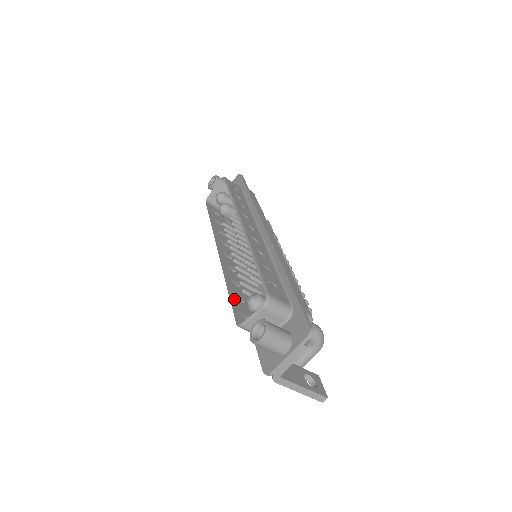
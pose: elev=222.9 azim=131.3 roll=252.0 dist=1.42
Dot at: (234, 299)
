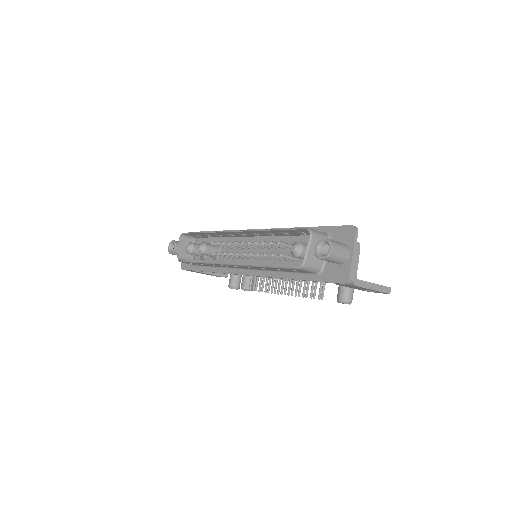
Dot at: occluded
